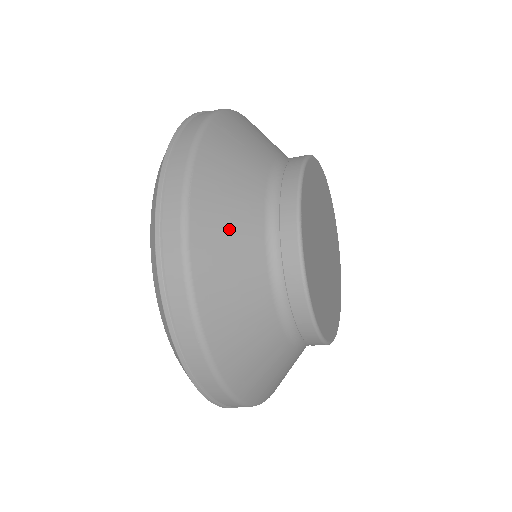
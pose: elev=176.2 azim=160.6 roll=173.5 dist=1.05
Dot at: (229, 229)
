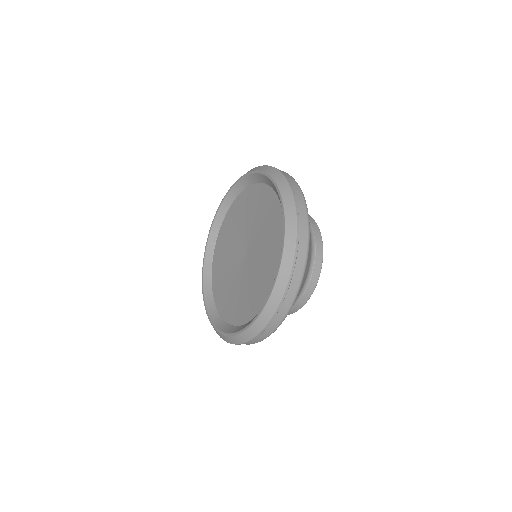
Dot at: occluded
